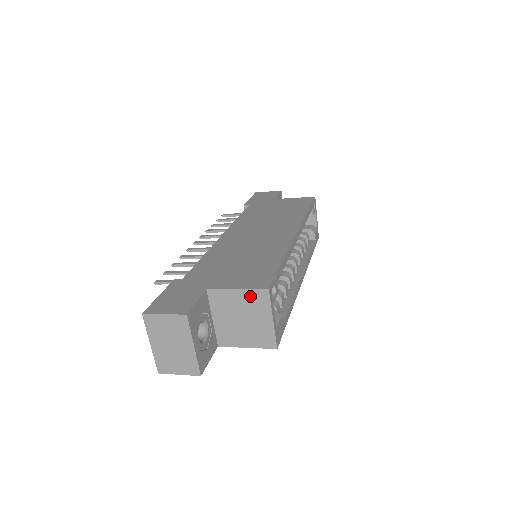
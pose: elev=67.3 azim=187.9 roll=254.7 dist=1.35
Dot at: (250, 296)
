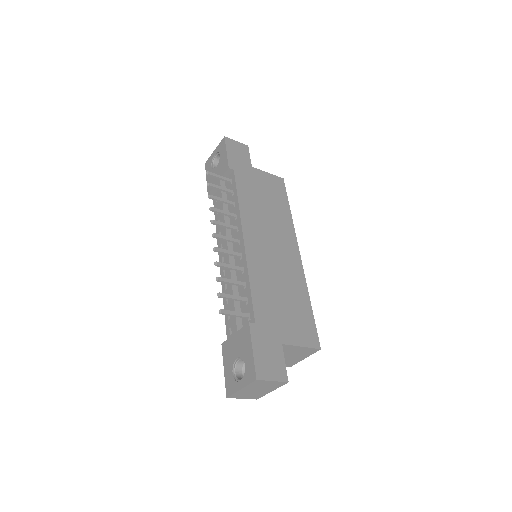
Dot at: (306, 350)
